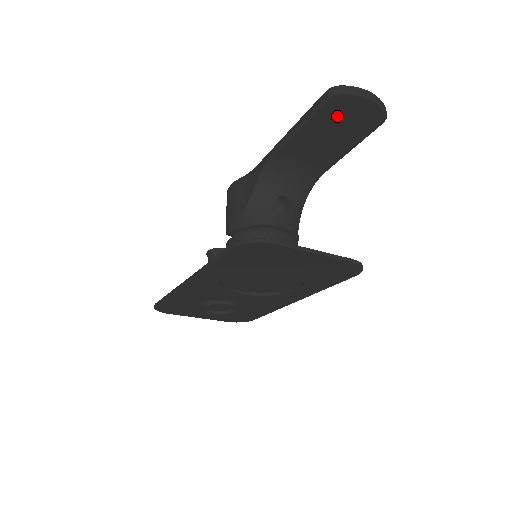
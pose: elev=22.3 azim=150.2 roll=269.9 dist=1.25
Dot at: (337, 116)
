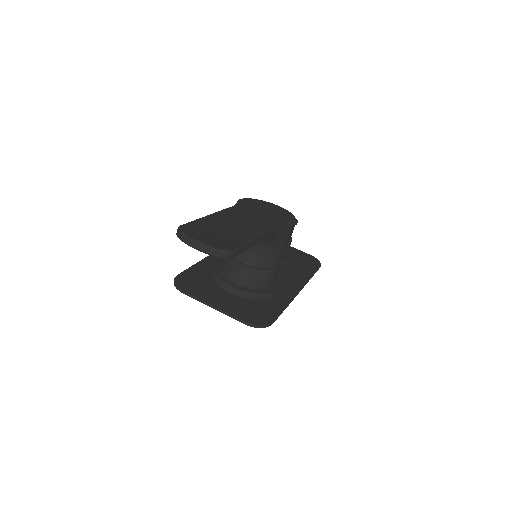
Dot at: occluded
